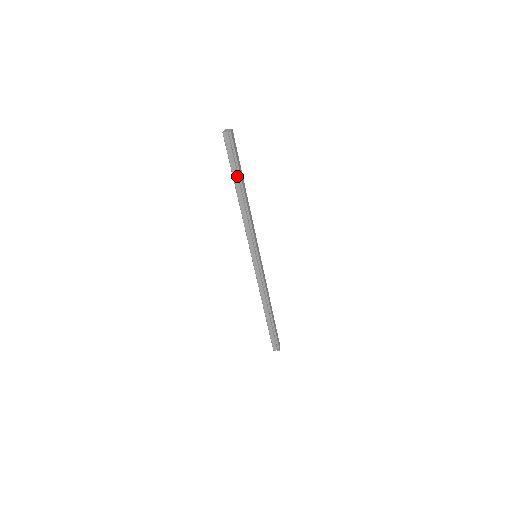
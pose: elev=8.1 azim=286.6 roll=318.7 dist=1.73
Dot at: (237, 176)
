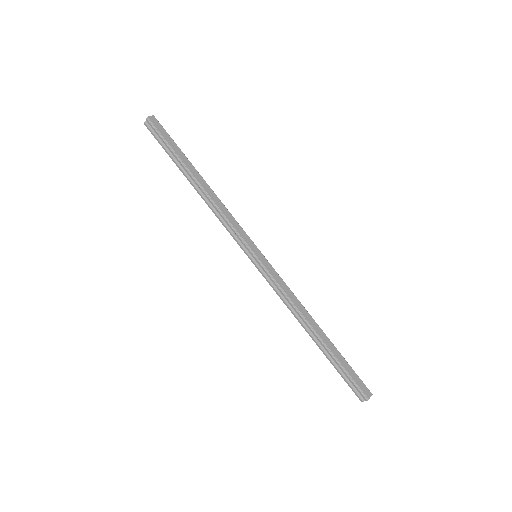
Dot at: (180, 163)
